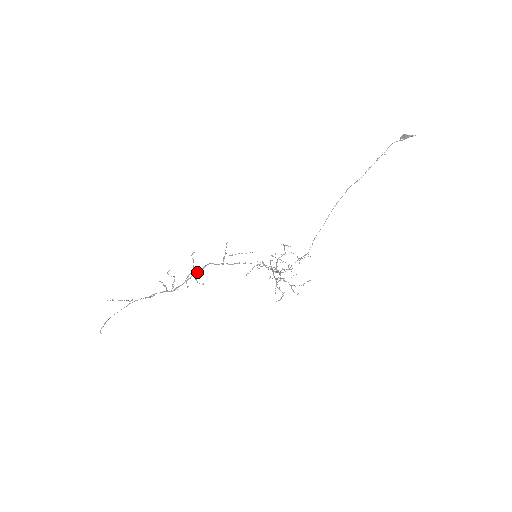
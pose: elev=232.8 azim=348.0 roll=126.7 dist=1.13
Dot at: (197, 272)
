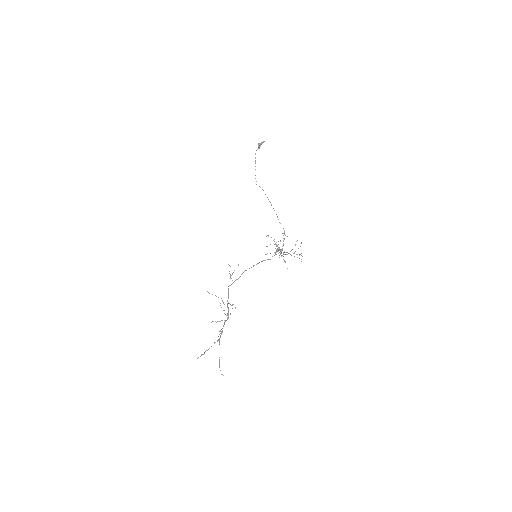
Dot at: (228, 296)
